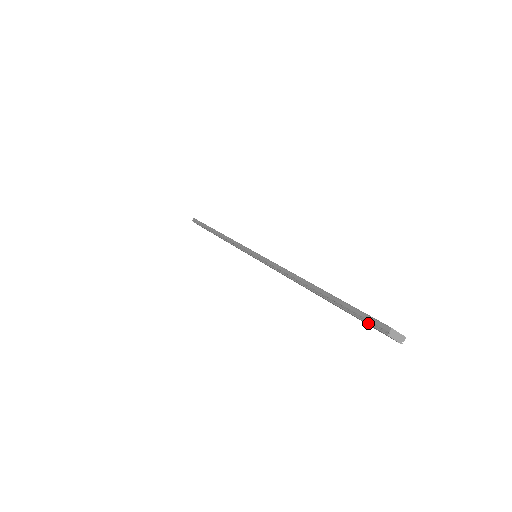
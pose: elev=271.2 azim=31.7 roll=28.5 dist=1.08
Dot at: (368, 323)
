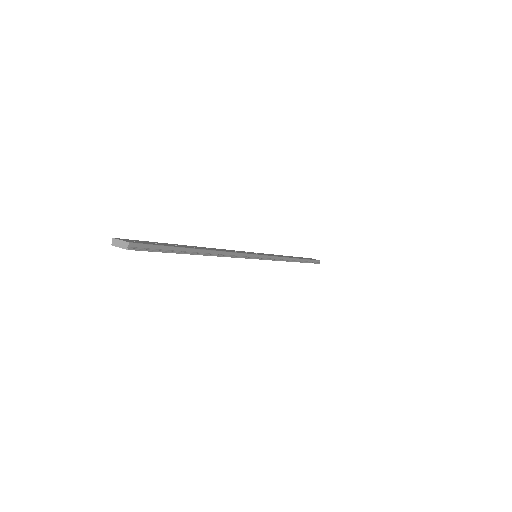
Dot at: occluded
